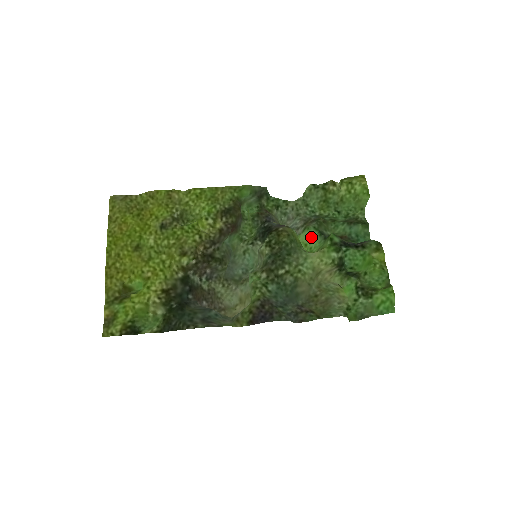
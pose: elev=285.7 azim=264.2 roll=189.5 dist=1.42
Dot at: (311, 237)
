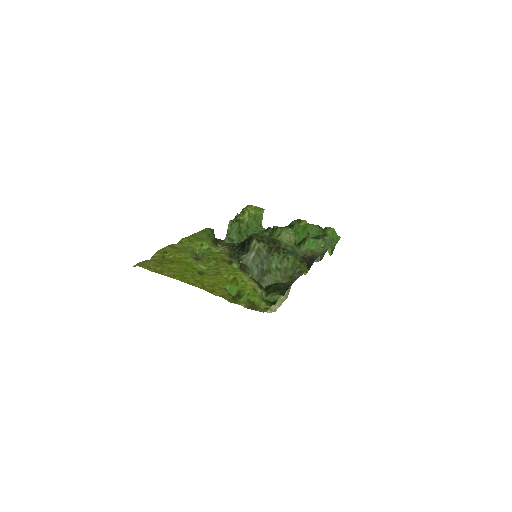
Dot at: occluded
